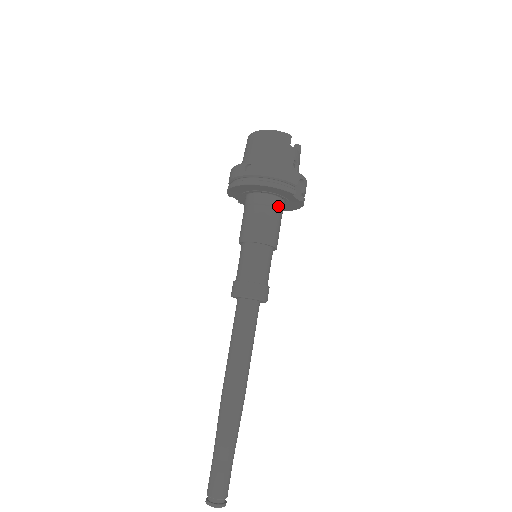
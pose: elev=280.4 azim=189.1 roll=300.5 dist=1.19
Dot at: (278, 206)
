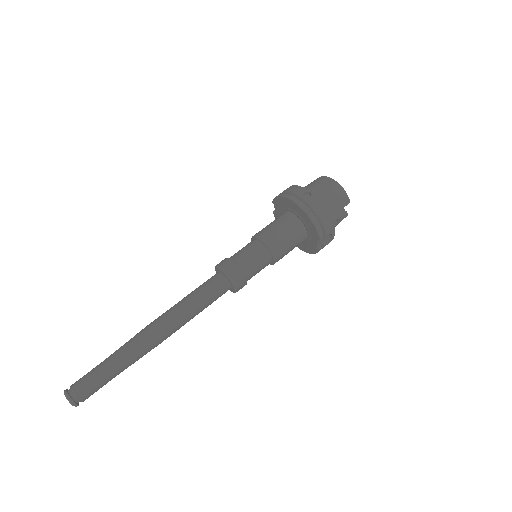
Dot at: (301, 238)
